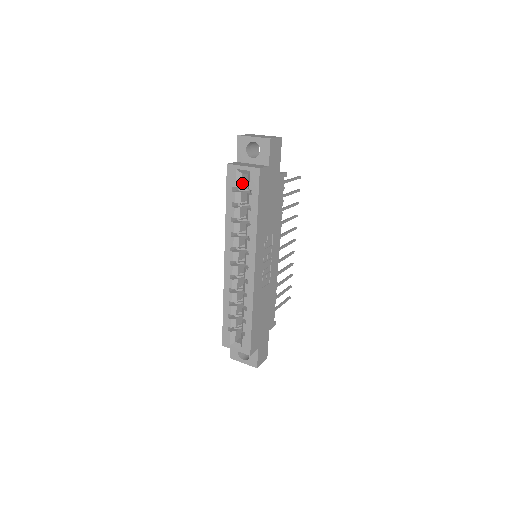
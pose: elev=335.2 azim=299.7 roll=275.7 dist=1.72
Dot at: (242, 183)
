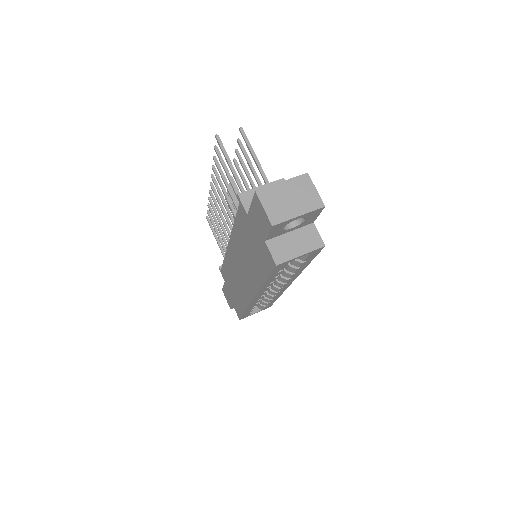
Dot at: occluded
